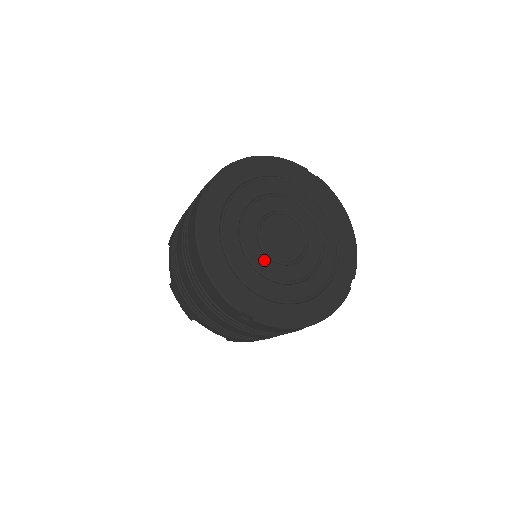
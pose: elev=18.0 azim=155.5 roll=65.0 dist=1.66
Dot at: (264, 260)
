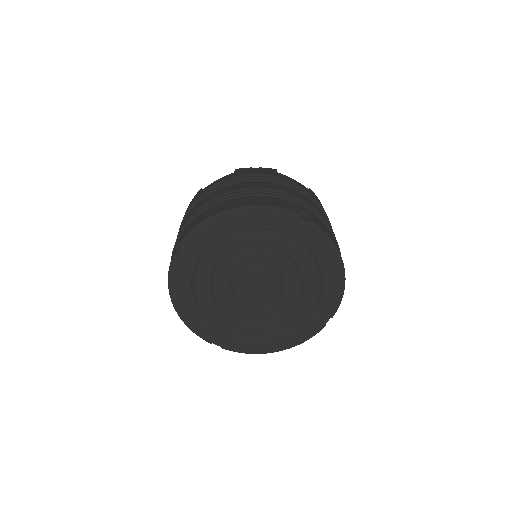
Dot at: (235, 307)
